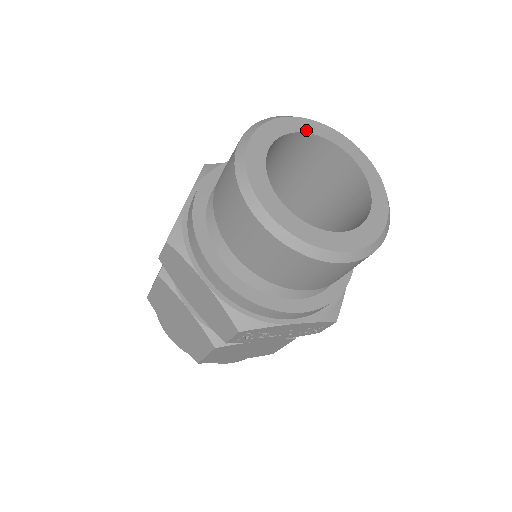
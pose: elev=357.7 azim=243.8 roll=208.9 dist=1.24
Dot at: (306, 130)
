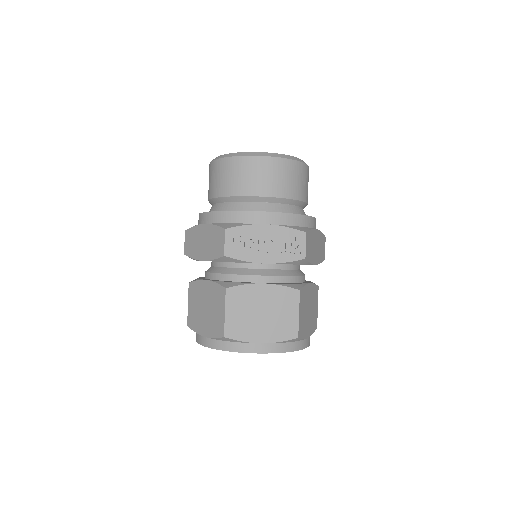
Dot at: occluded
